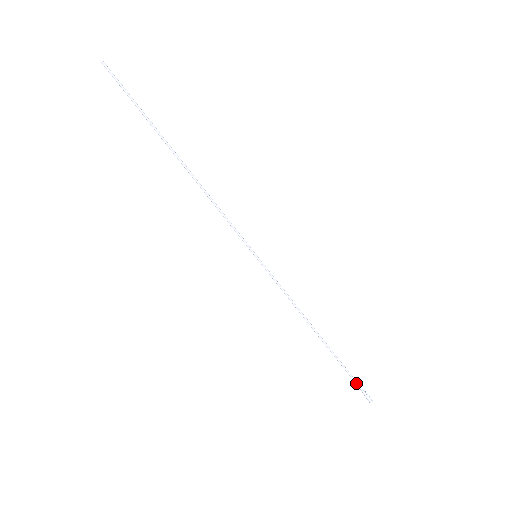
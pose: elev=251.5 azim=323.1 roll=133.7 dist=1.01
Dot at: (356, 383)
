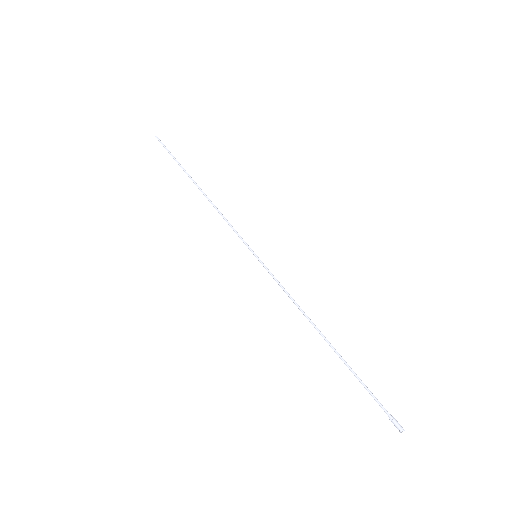
Dot at: occluded
